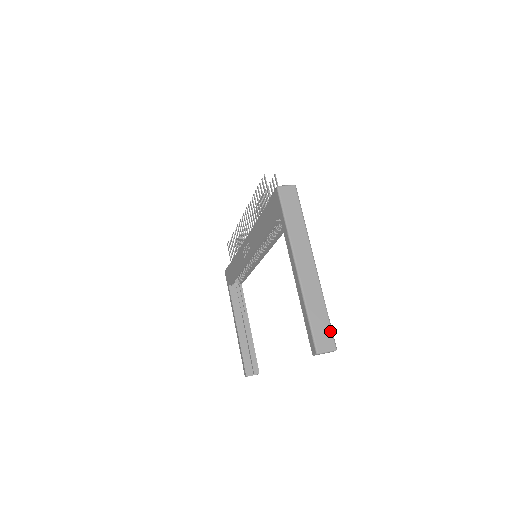
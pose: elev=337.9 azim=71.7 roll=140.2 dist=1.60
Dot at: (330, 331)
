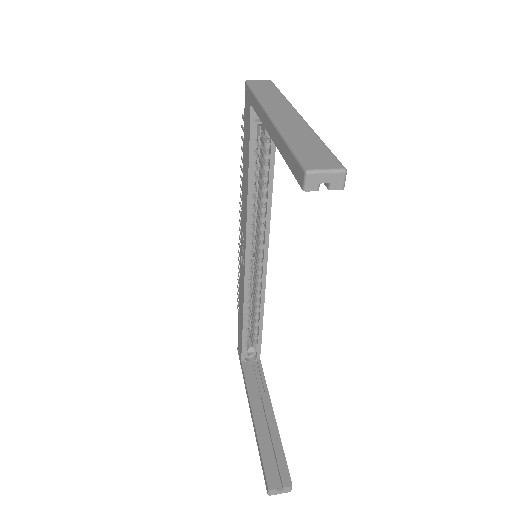
Dot at: (330, 154)
